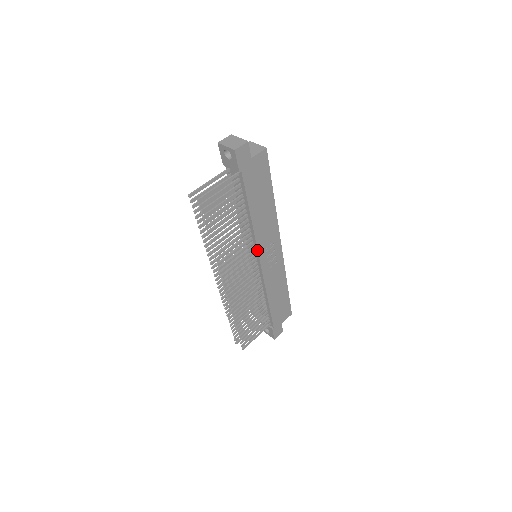
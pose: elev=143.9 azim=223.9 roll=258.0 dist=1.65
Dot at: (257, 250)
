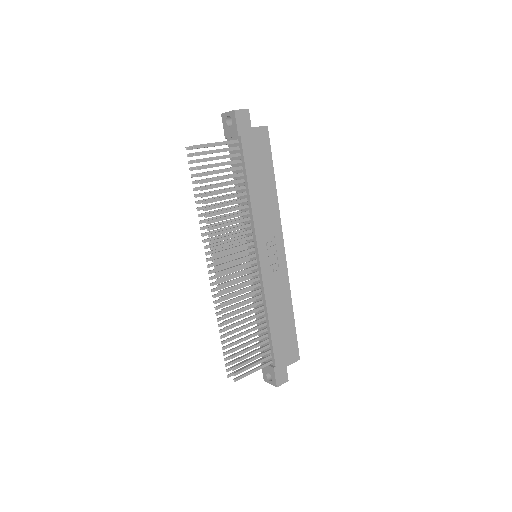
Dot at: (256, 240)
